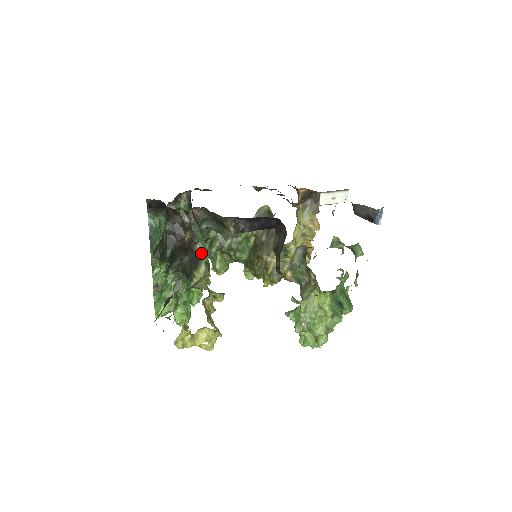
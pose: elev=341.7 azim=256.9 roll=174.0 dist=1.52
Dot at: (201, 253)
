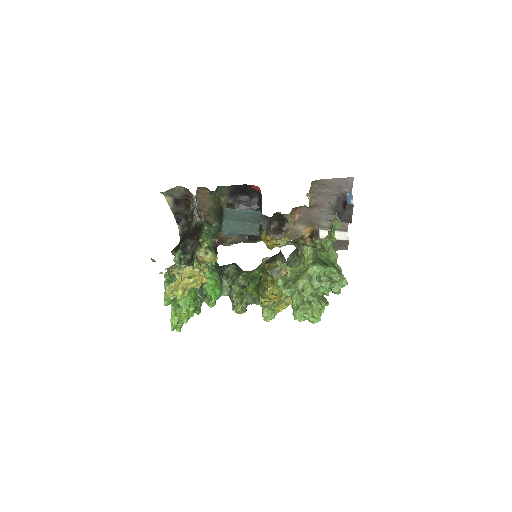
Dot at: (205, 238)
